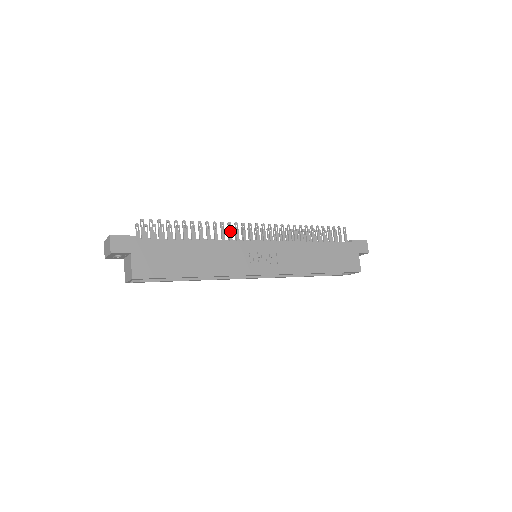
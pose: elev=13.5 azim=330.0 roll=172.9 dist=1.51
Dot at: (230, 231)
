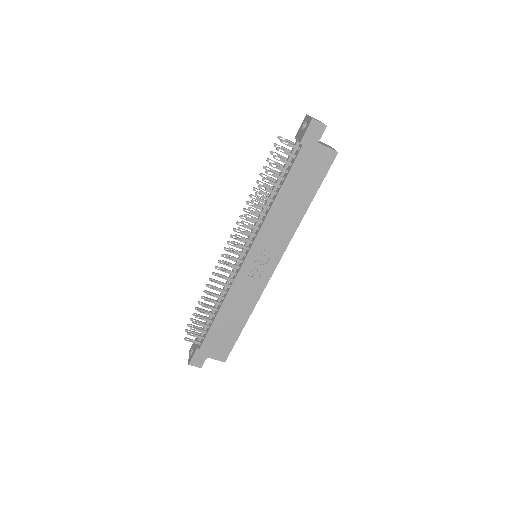
Dot at: (224, 277)
